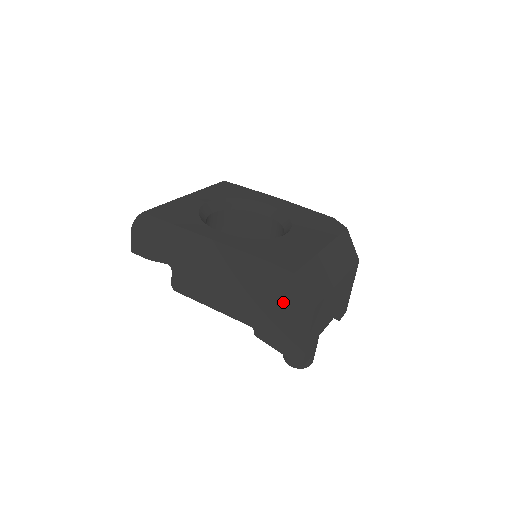
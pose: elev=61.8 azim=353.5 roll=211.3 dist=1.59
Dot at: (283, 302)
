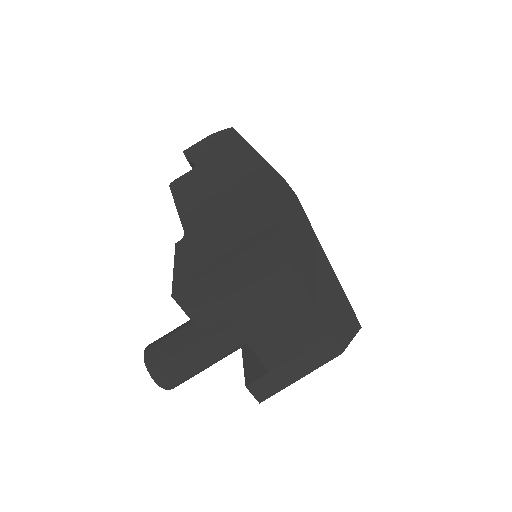
Dot at: (249, 219)
